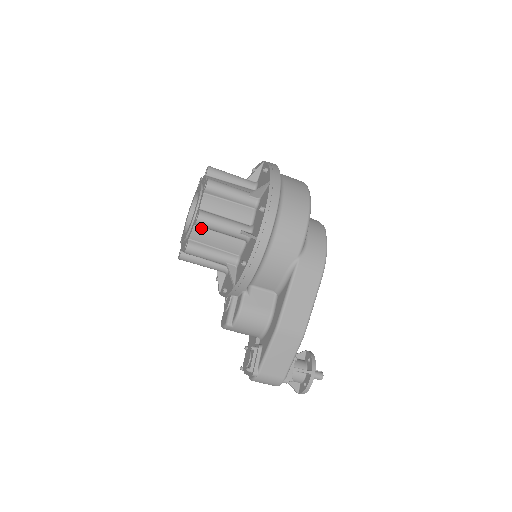
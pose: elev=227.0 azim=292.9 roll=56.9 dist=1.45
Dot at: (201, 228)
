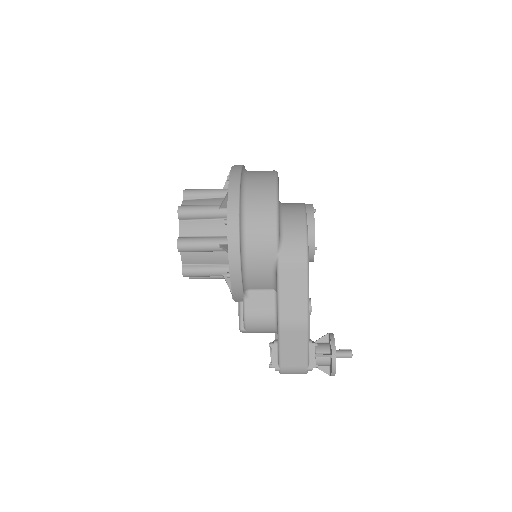
Dot at: (187, 252)
